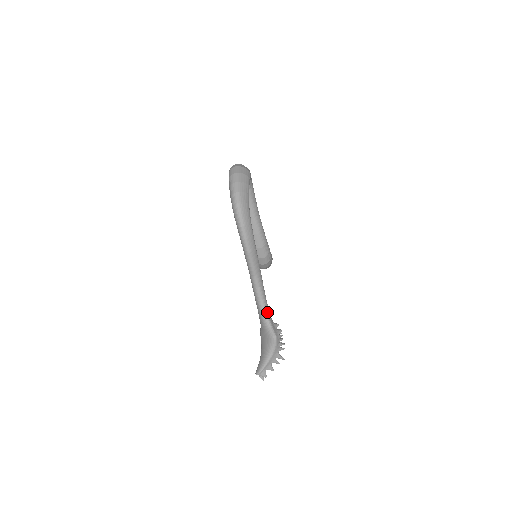
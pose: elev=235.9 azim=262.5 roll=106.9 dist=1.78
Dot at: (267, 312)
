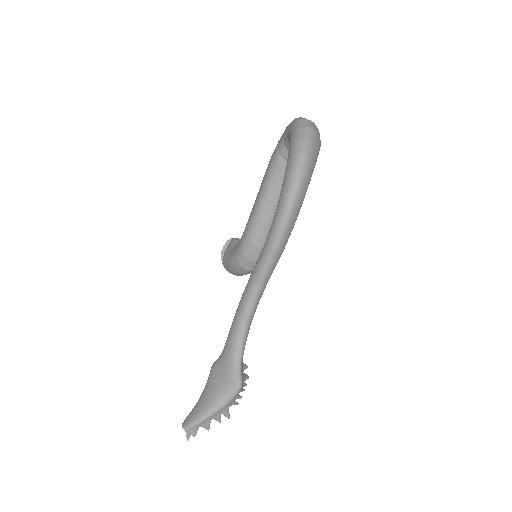
Dot at: (244, 344)
